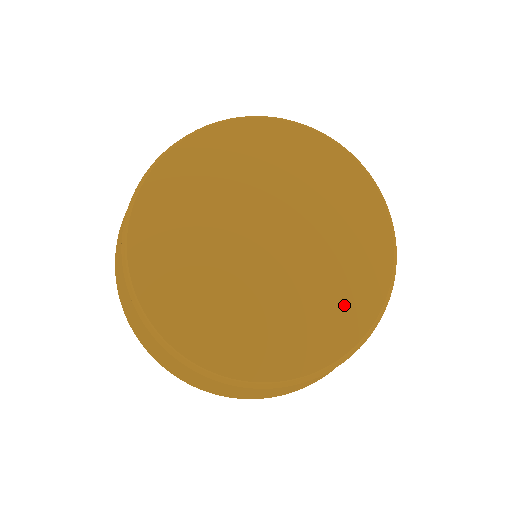
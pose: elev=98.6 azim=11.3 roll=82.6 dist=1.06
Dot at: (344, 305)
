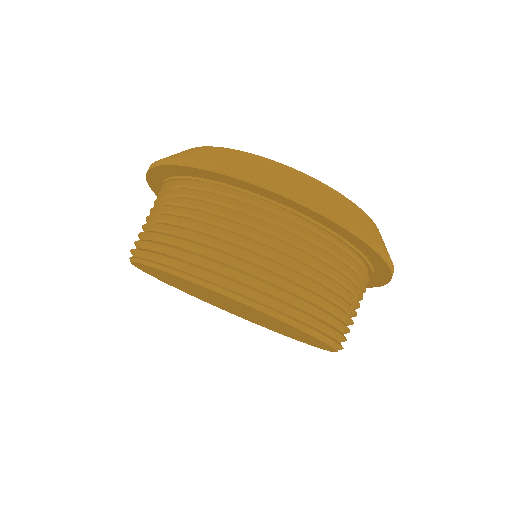
Dot at: occluded
